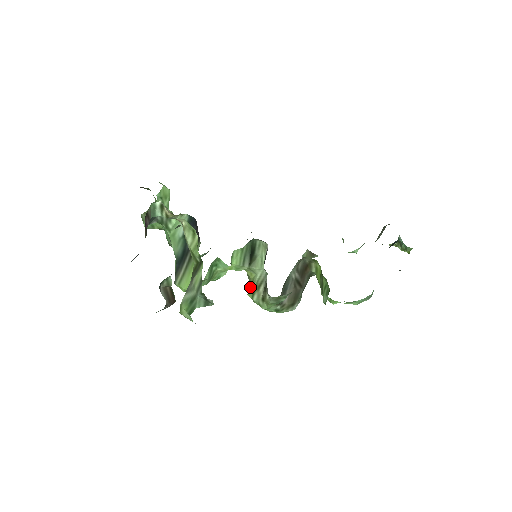
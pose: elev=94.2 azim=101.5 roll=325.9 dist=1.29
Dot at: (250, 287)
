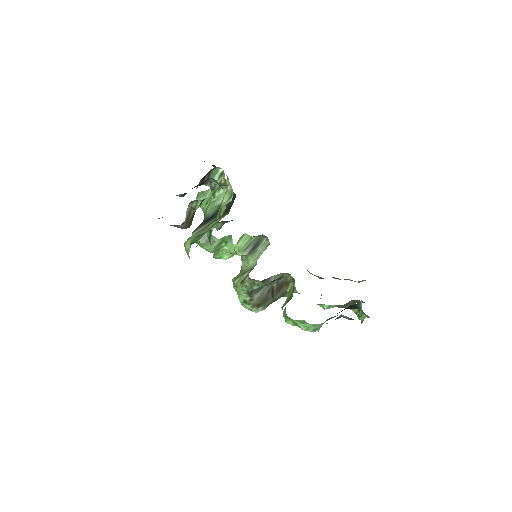
Dot at: (238, 274)
